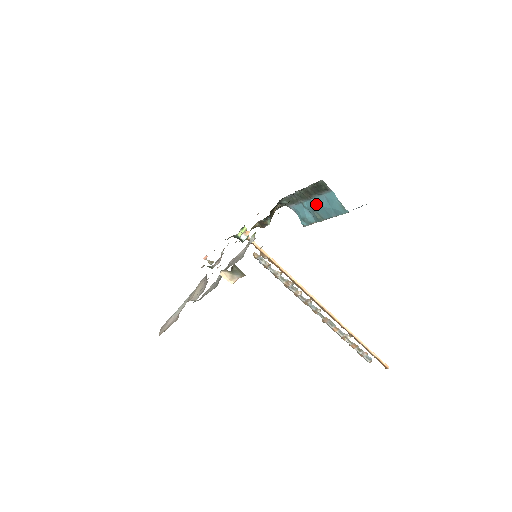
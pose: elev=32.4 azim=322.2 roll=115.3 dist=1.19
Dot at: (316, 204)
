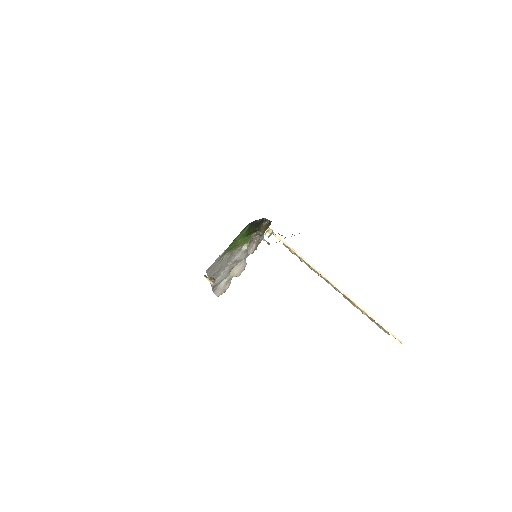
Dot at: occluded
